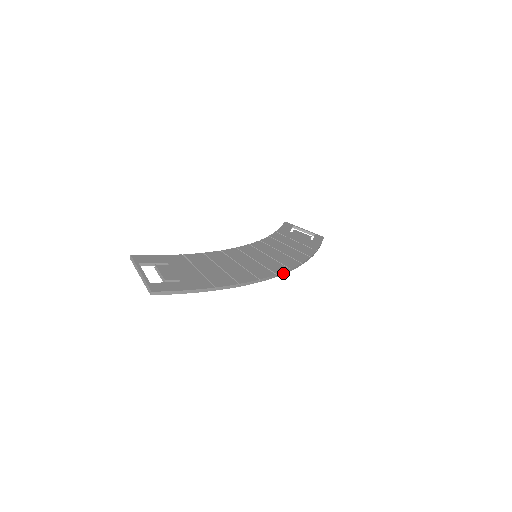
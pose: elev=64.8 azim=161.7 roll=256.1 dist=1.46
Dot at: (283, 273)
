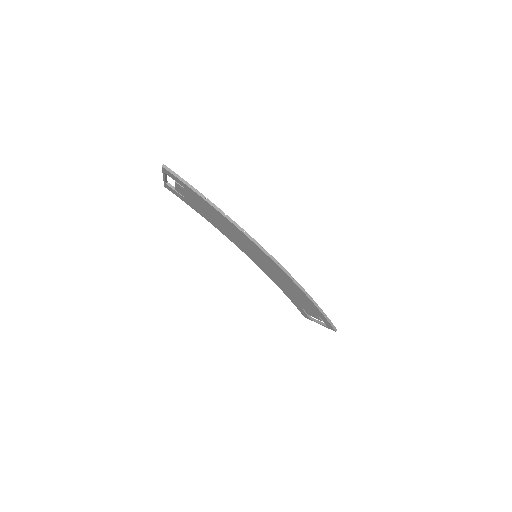
Dot at: (270, 257)
